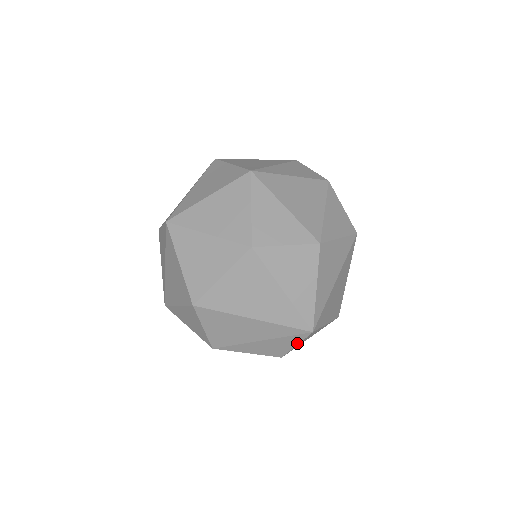
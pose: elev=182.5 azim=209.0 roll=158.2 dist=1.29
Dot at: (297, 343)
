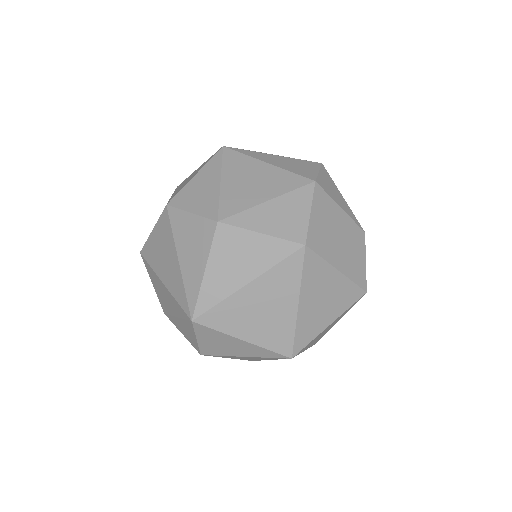
Dot at: (195, 335)
